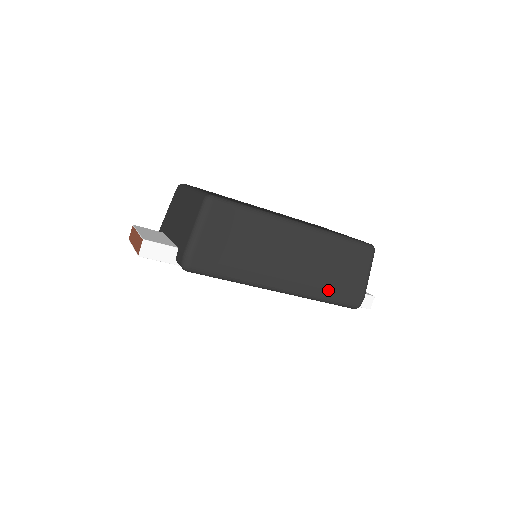
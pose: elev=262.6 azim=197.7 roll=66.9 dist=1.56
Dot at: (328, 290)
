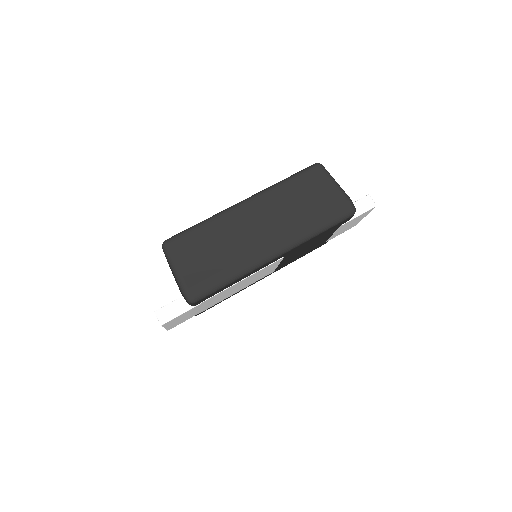
Dot at: (313, 221)
